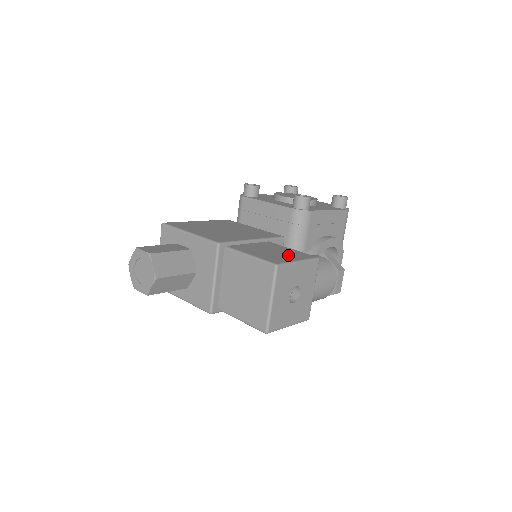
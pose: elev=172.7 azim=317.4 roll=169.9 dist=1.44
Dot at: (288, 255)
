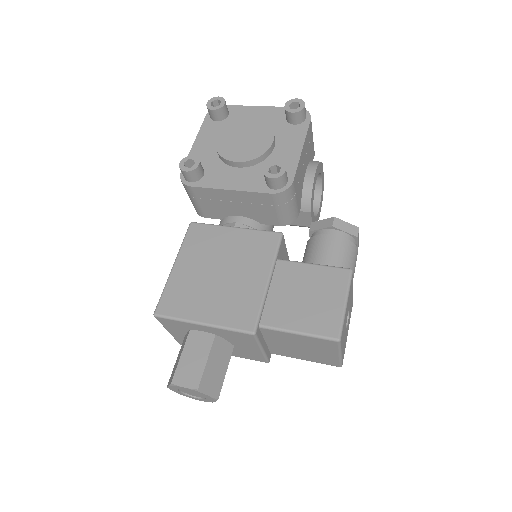
Dot at: (326, 294)
